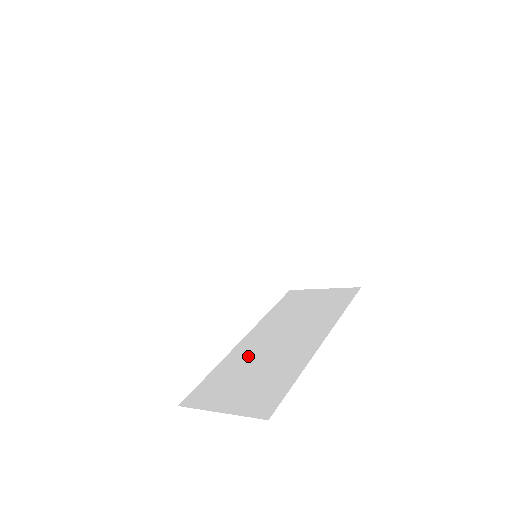
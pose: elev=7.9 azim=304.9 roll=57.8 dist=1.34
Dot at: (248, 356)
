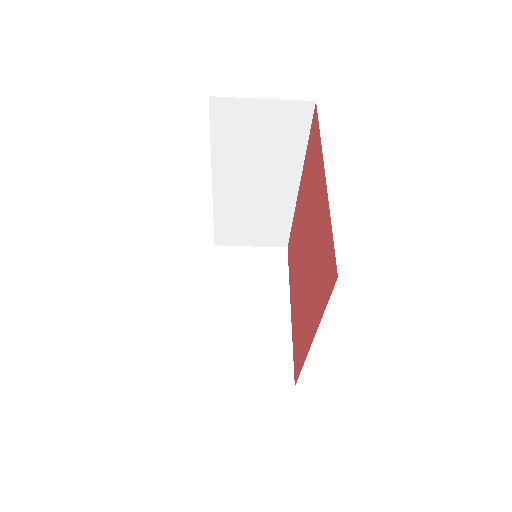
Dot at: occluded
